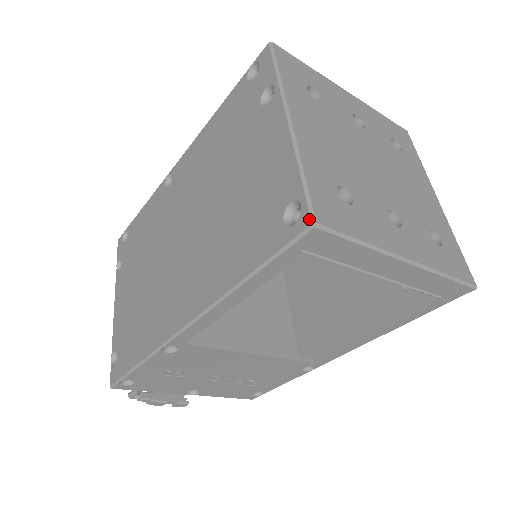
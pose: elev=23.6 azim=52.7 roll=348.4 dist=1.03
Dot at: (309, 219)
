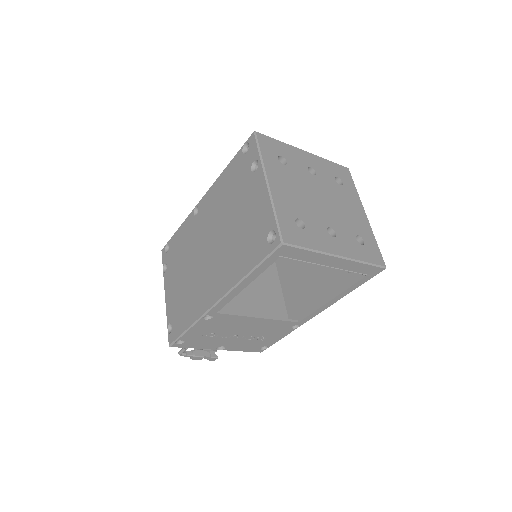
Dot at: (280, 240)
